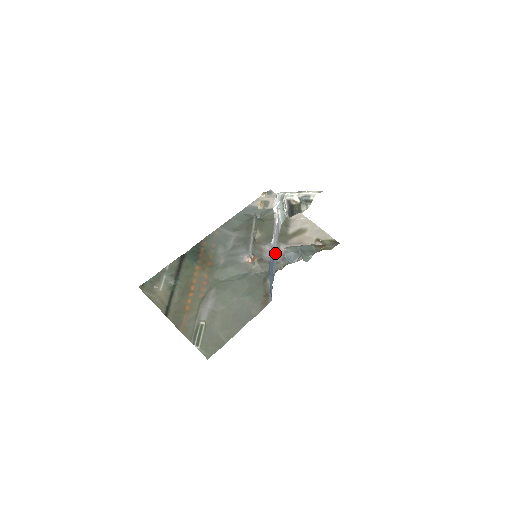
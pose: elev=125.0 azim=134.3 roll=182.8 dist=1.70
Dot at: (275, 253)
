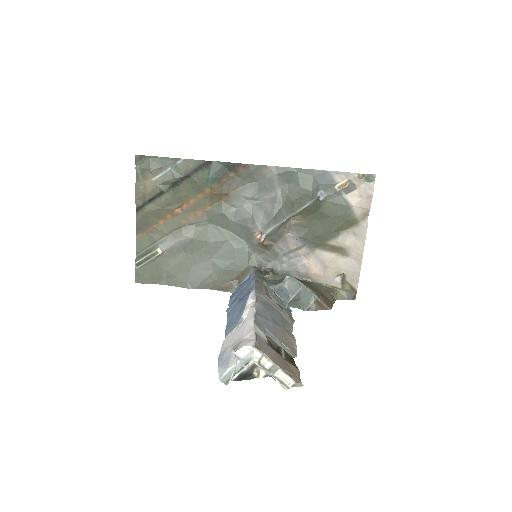
Dot at: (230, 332)
